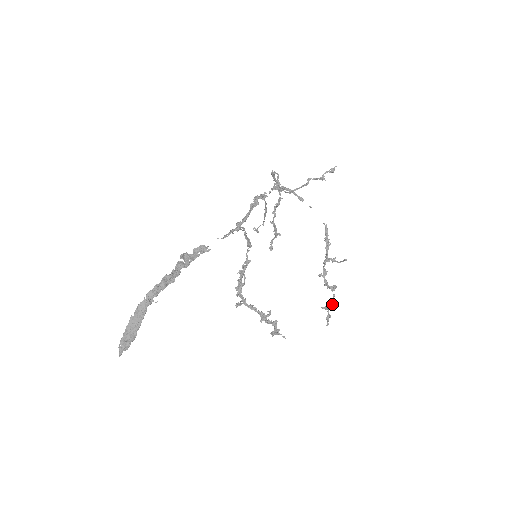
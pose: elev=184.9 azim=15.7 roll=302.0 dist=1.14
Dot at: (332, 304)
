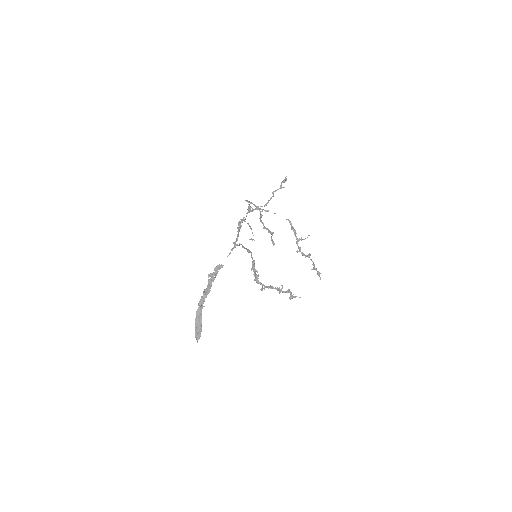
Dot at: (314, 265)
